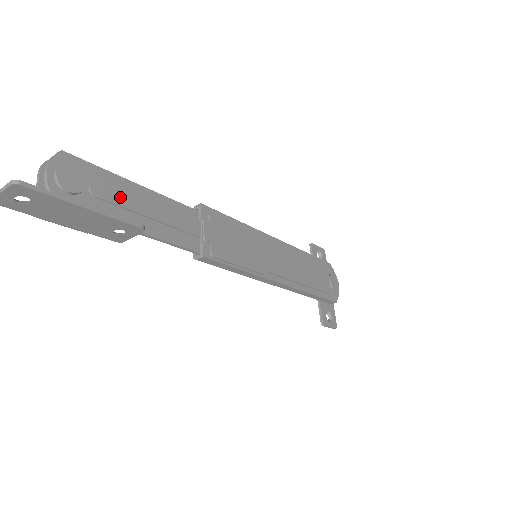
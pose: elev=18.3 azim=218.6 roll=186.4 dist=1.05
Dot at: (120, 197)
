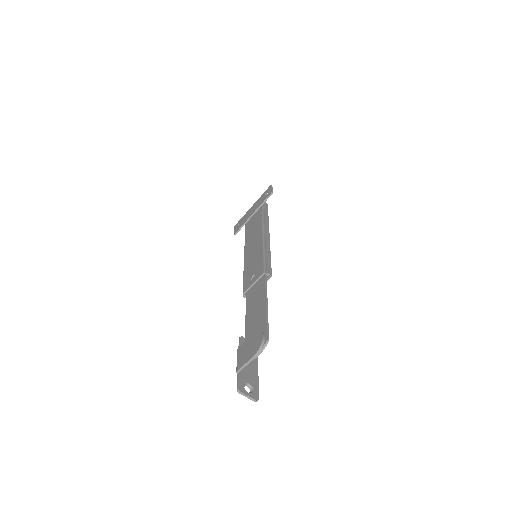
Dot at: occluded
